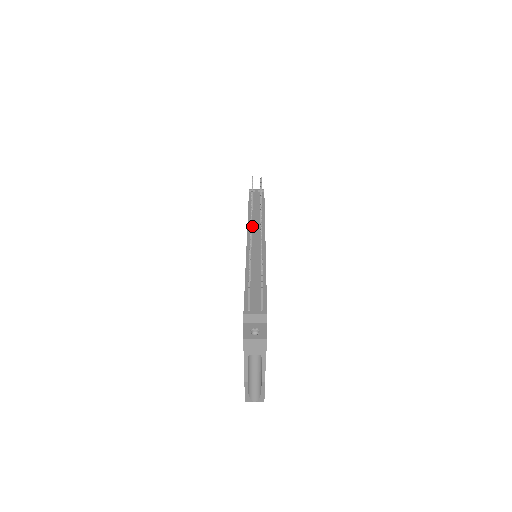
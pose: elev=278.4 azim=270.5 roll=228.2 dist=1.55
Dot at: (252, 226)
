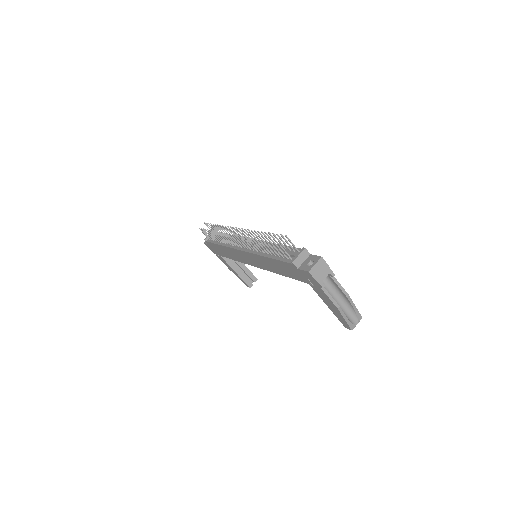
Dot at: (233, 245)
